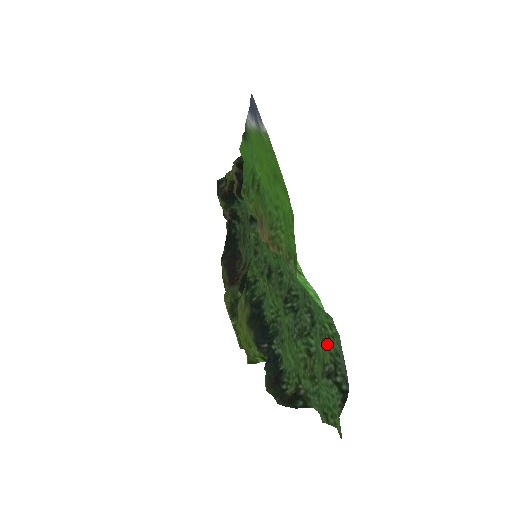
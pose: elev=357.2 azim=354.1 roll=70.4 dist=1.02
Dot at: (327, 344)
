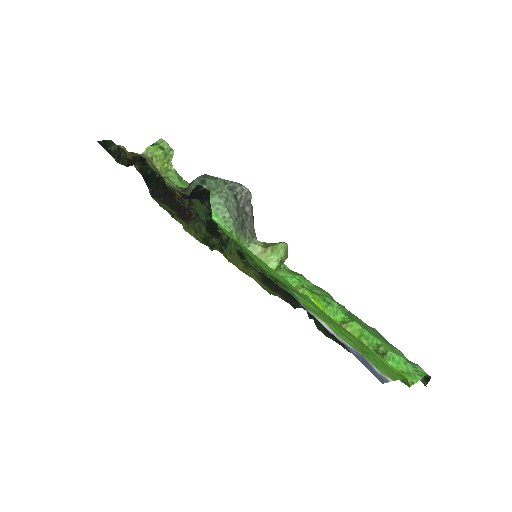
Dot at: occluded
